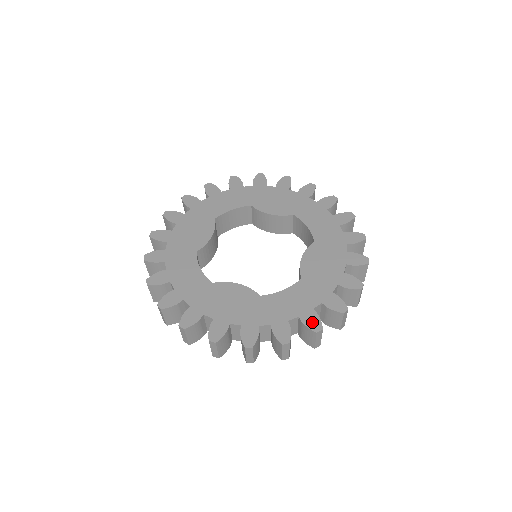
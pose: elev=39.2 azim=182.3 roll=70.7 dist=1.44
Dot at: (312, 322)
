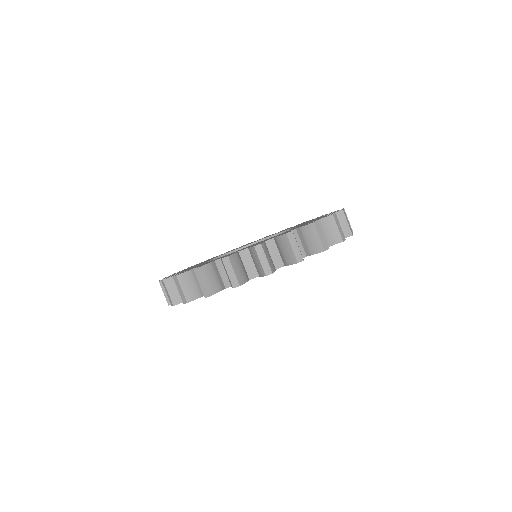
Dot at: occluded
